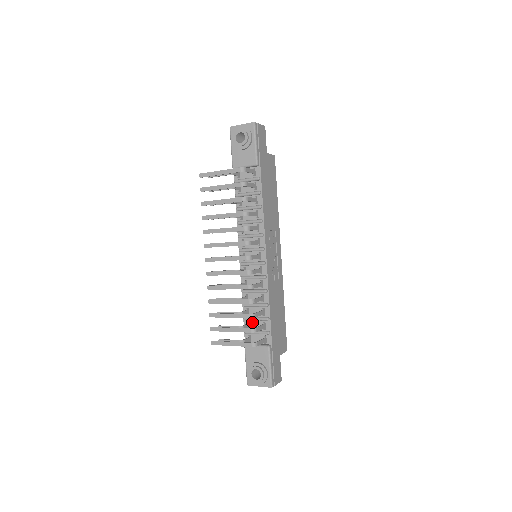
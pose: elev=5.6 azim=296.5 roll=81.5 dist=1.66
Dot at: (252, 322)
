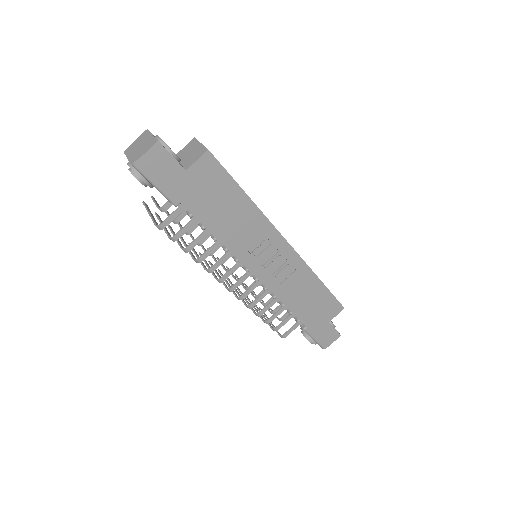
Dot at: occluded
